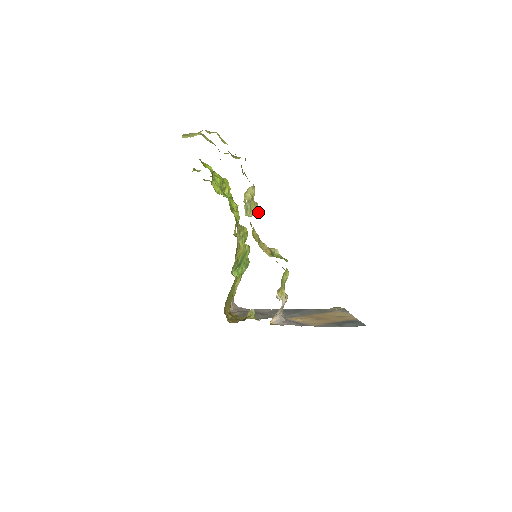
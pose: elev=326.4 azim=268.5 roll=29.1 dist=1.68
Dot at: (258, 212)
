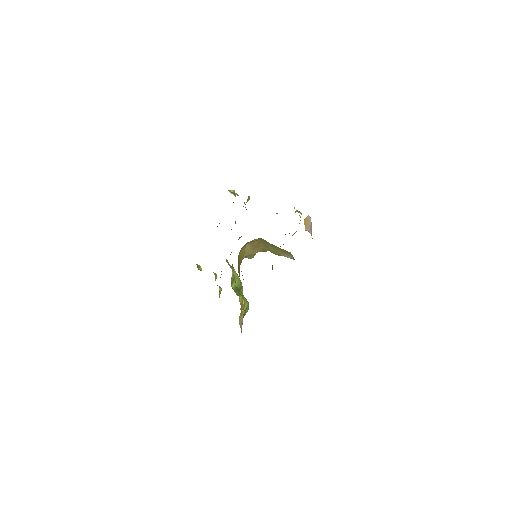
Dot at: occluded
